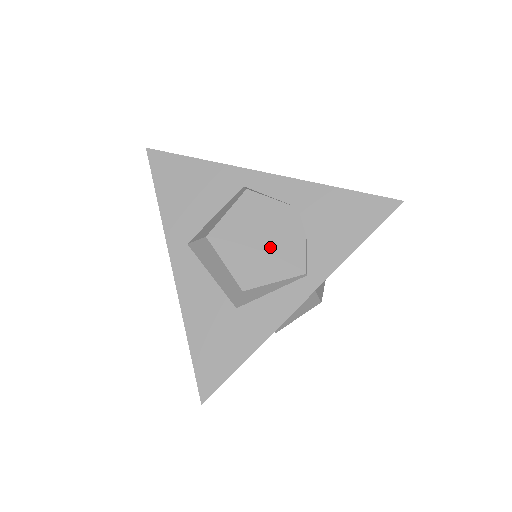
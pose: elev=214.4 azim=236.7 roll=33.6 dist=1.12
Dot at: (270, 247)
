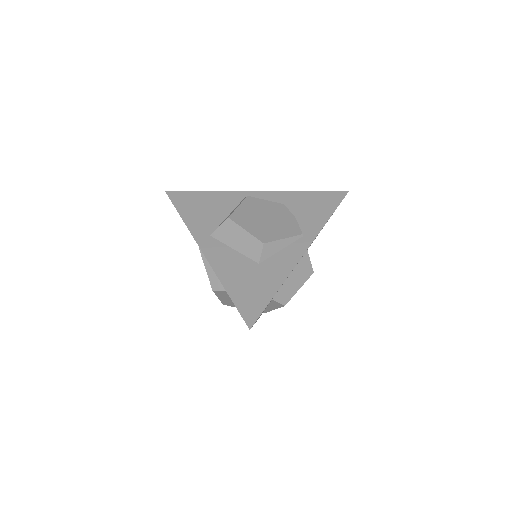
Dot at: (273, 222)
